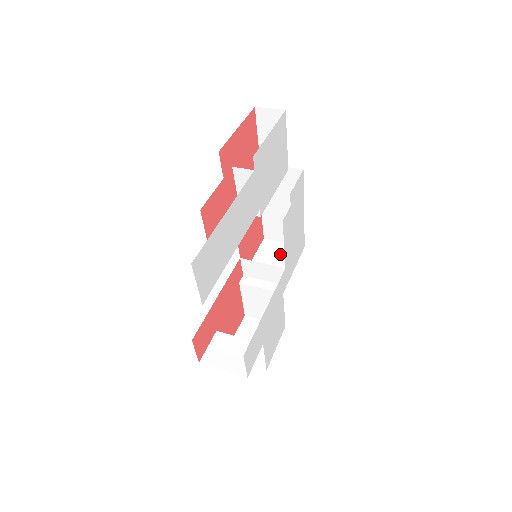
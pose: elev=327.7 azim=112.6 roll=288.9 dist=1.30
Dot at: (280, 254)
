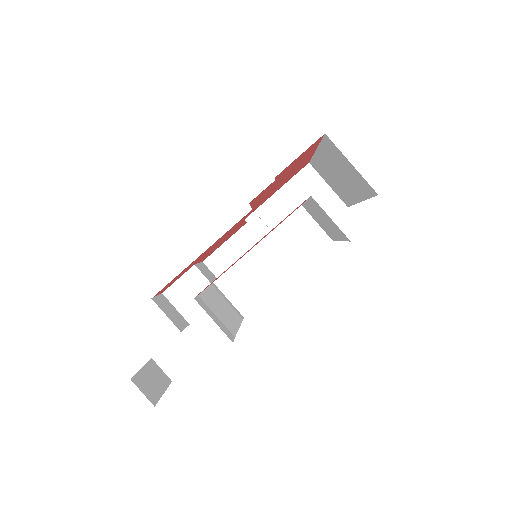
Dot at: occluded
